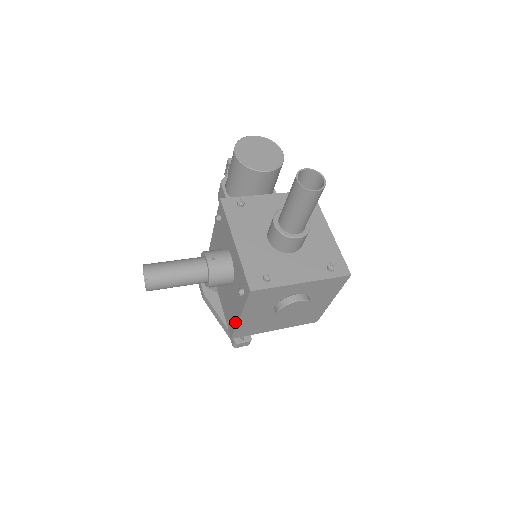
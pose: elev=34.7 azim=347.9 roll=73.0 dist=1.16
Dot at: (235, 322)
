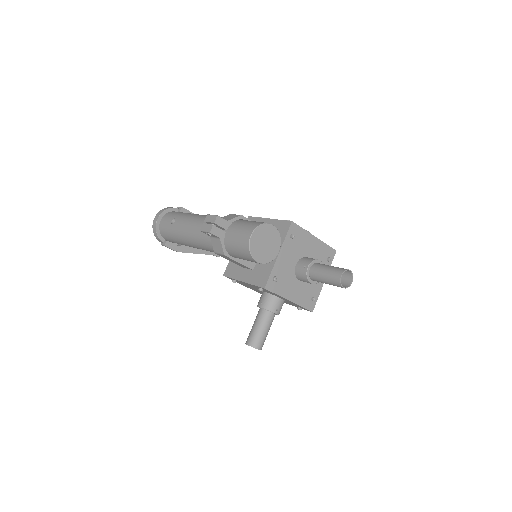
Dot at: occluded
